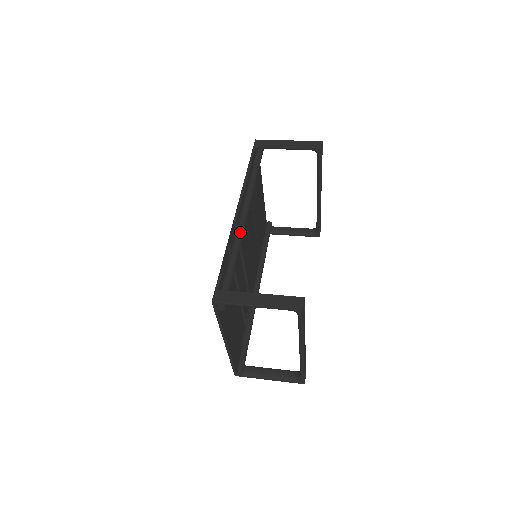
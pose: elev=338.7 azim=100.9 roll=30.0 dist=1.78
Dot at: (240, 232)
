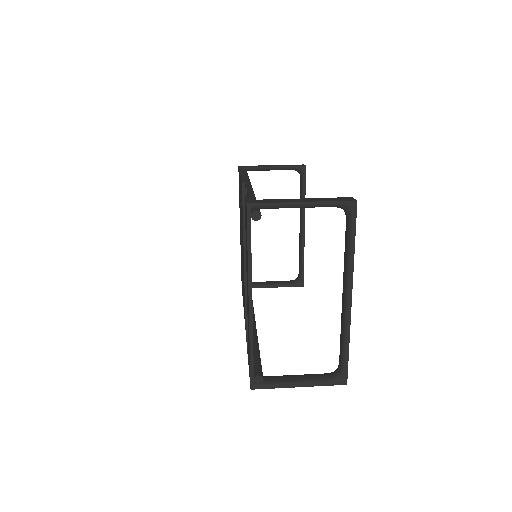
Dot at: (251, 190)
